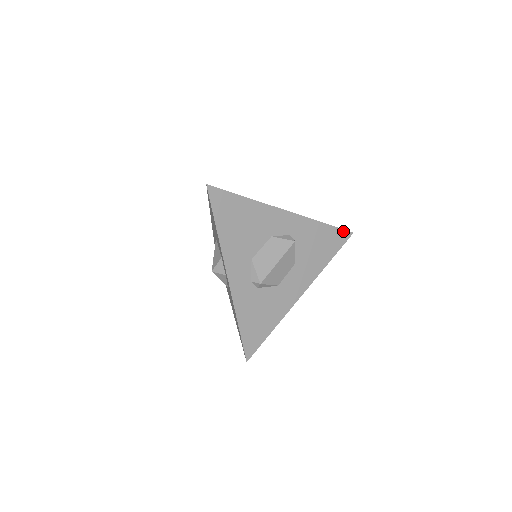
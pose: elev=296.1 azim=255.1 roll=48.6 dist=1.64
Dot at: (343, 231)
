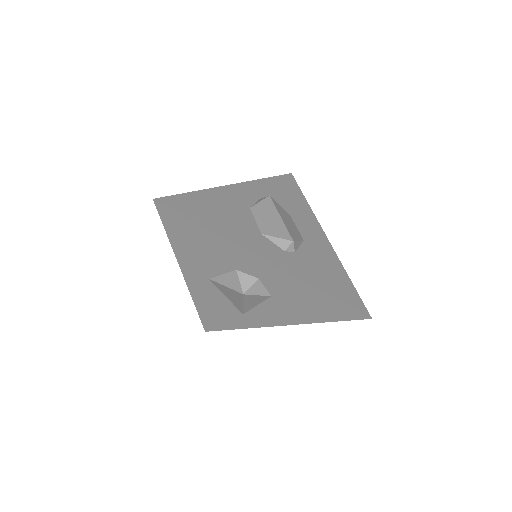
Dot at: (285, 176)
